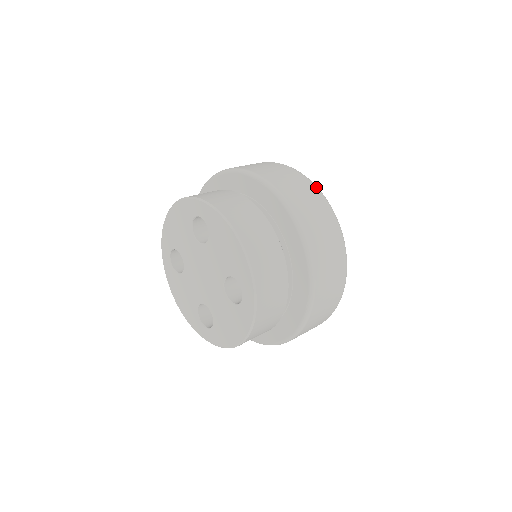
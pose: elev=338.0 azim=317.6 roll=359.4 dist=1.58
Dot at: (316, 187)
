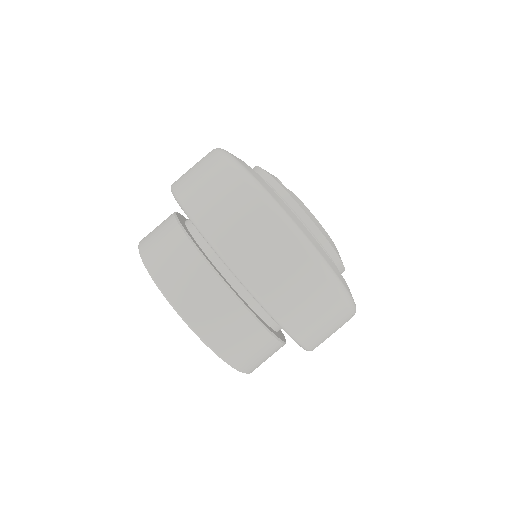
Dot at: (281, 220)
